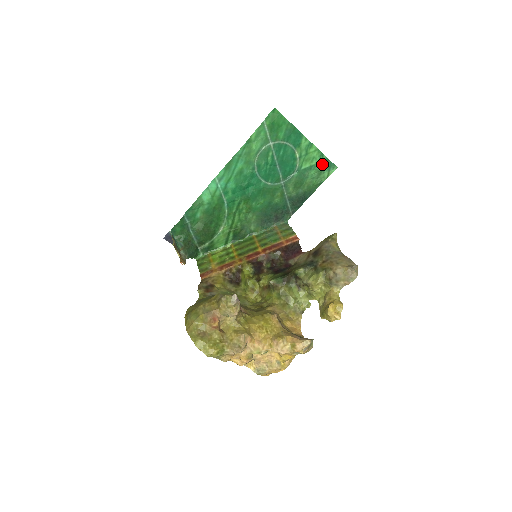
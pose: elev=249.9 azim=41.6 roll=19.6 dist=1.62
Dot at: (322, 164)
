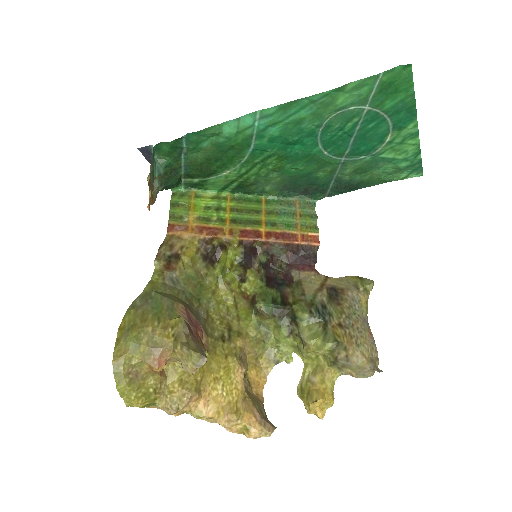
Dot at: (409, 163)
